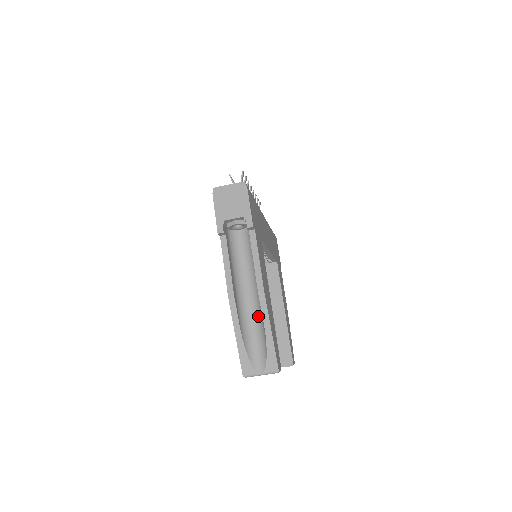
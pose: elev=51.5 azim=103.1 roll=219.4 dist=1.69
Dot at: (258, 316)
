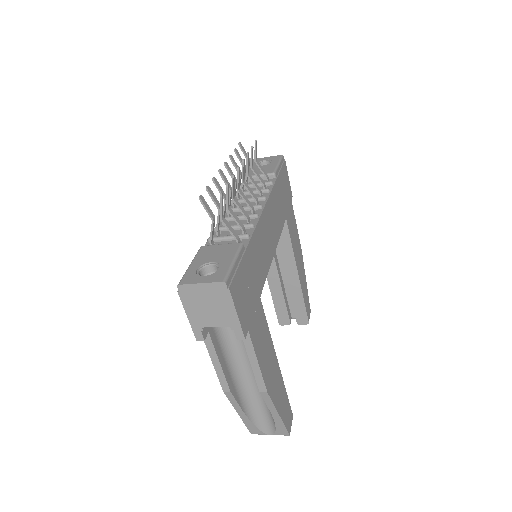
Dot at: occluded
